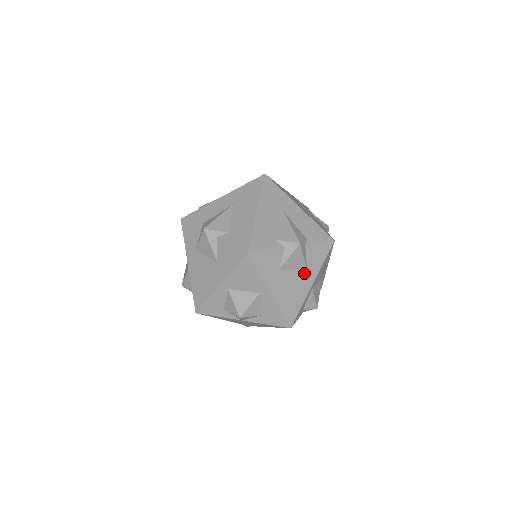
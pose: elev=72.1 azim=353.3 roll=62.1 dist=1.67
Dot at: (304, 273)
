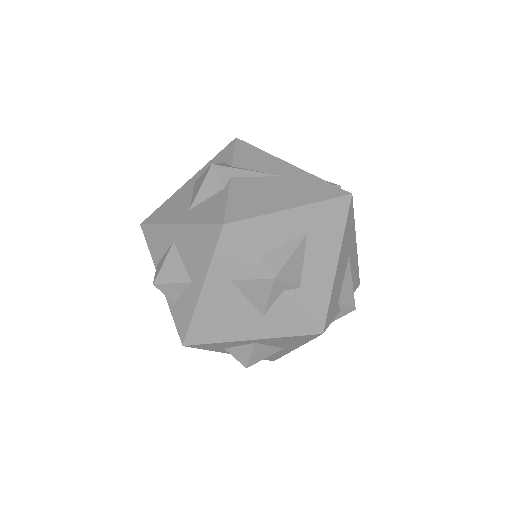
Dot at: occluded
